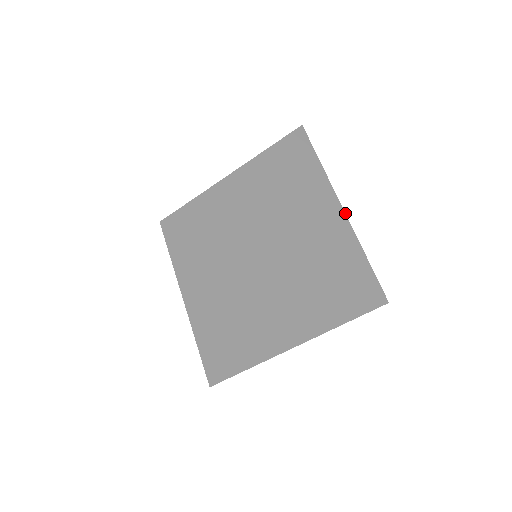
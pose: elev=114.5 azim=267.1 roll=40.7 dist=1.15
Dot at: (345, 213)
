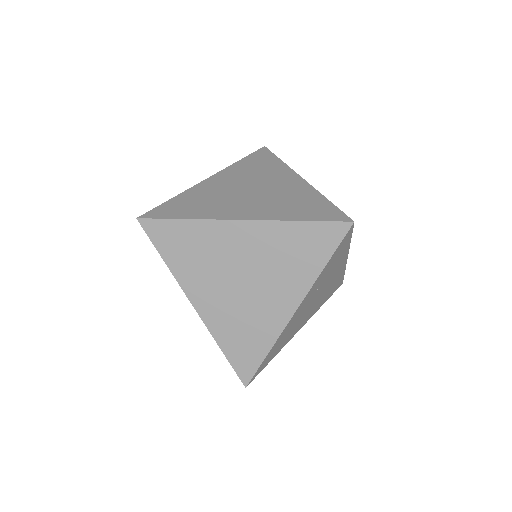
Dot at: occluded
